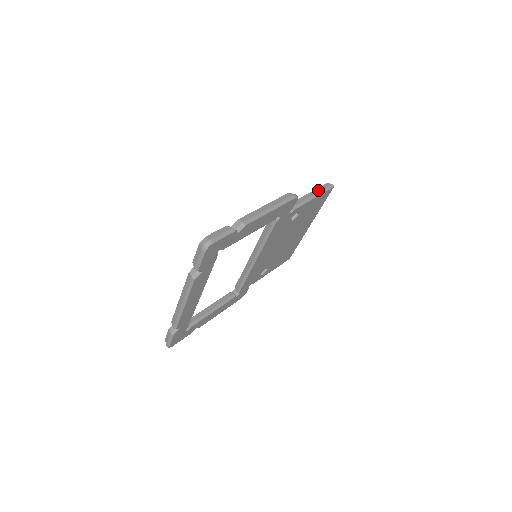
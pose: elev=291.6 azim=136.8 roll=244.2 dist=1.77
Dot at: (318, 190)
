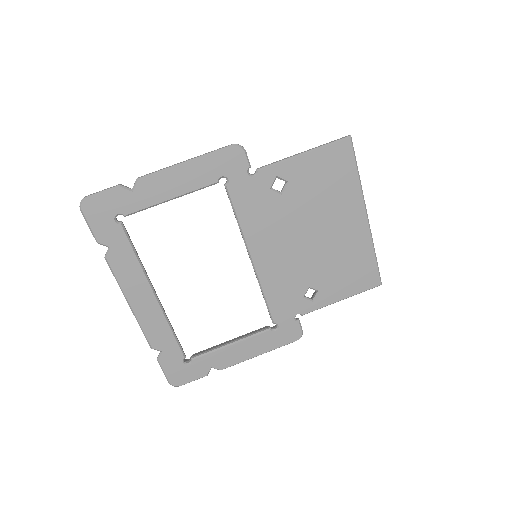
Dot at: (318, 146)
